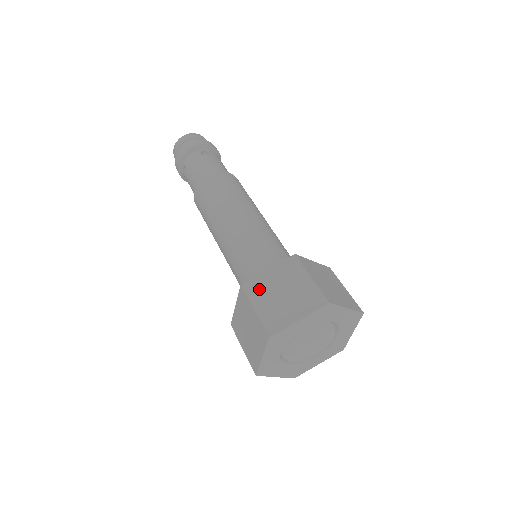
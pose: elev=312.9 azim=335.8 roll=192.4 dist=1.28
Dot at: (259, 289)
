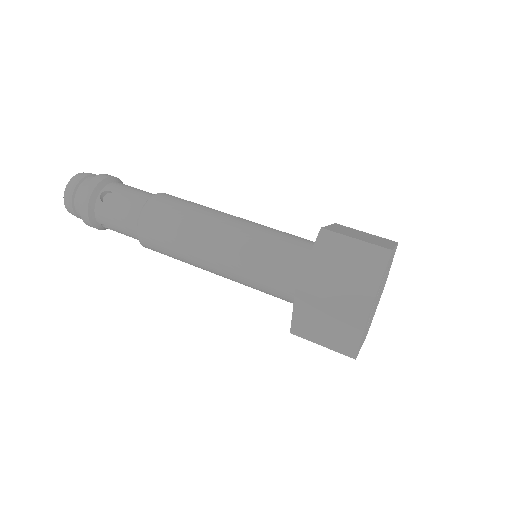
Dot at: (340, 231)
